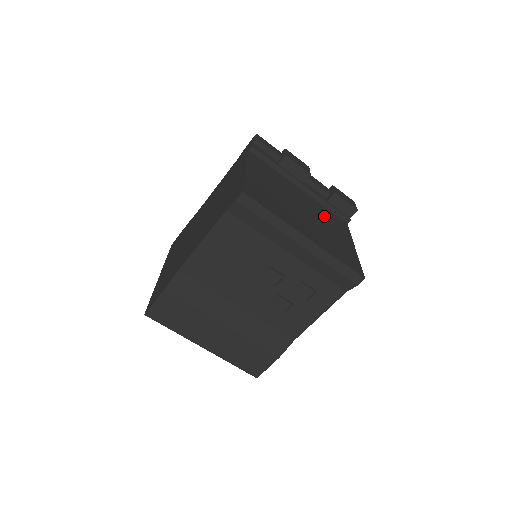
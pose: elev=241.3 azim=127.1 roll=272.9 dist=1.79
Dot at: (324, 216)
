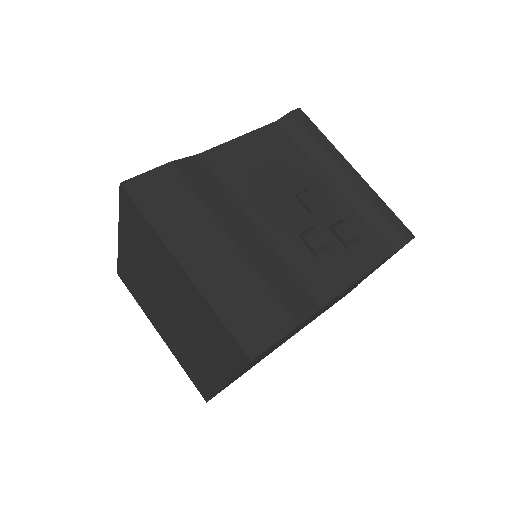
Dot at: occluded
